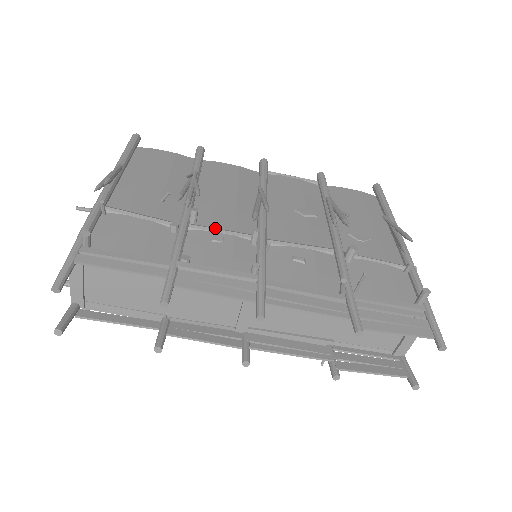
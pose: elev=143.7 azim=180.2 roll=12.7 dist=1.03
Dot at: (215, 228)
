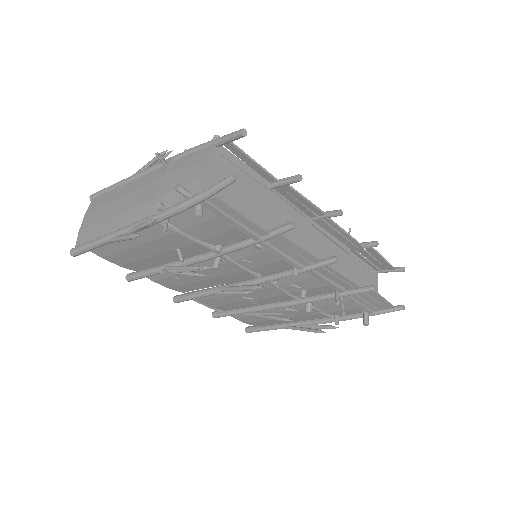
Dot at: occluded
